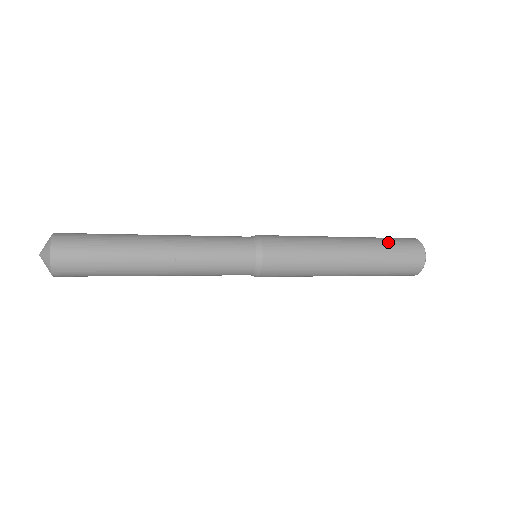
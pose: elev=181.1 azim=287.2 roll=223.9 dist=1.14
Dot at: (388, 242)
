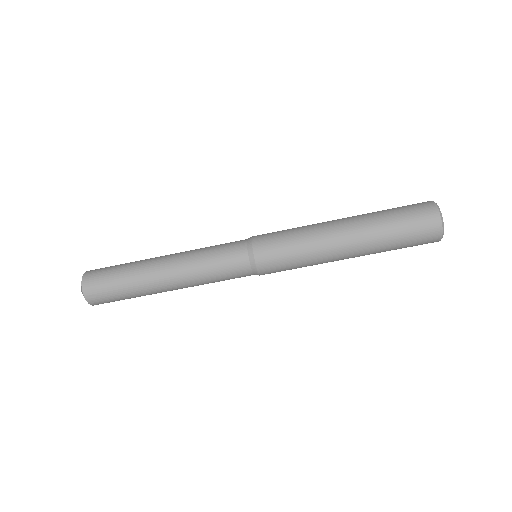
Dot at: occluded
